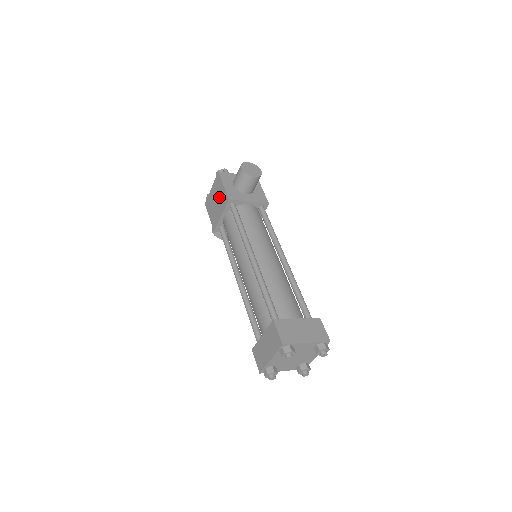
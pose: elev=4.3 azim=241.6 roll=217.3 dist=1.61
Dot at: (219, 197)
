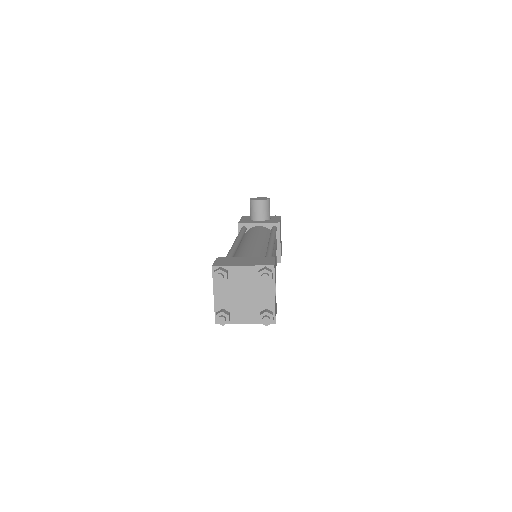
Dot at: occluded
